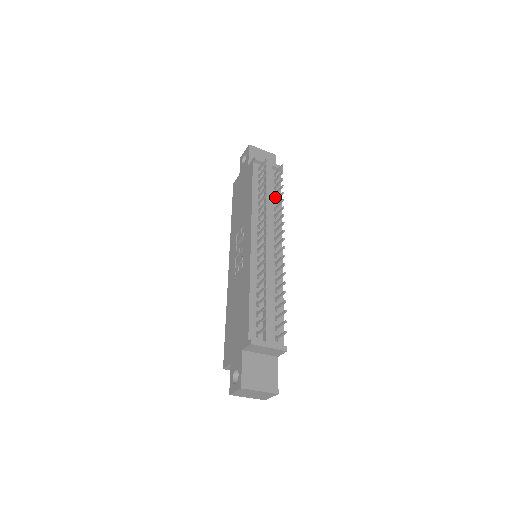
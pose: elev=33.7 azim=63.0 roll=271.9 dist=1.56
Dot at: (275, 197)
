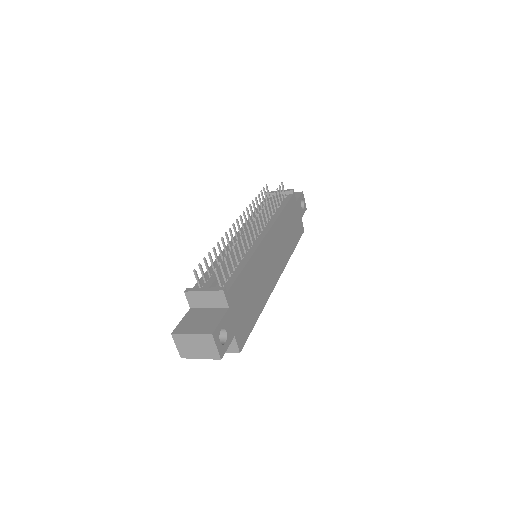
Dot at: (278, 208)
